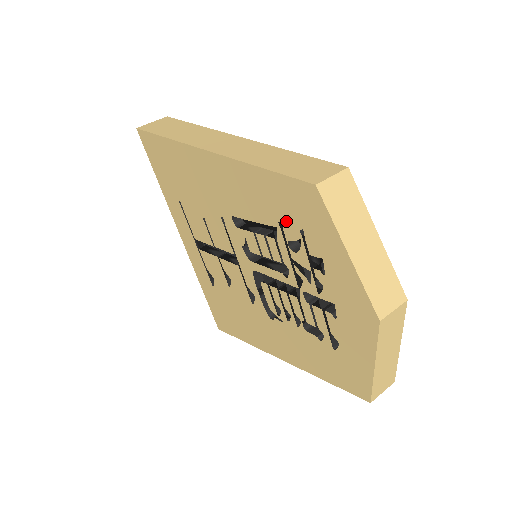
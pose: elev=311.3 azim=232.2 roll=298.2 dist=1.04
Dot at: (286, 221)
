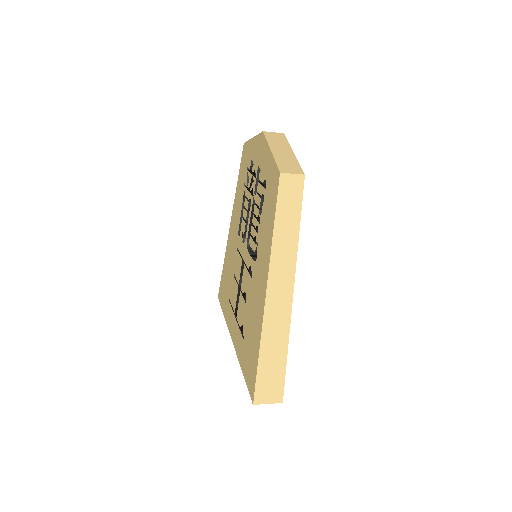
Dot at: (244, 178)
